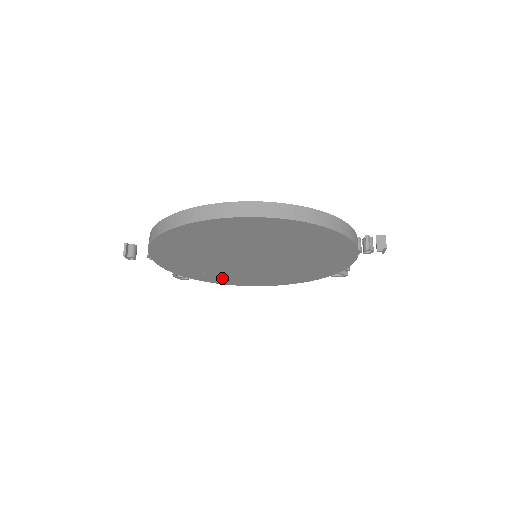
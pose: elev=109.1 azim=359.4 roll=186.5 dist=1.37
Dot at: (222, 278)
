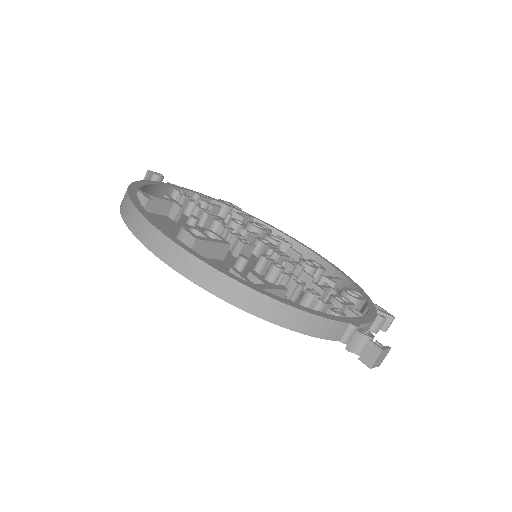
Dot at: occluded
